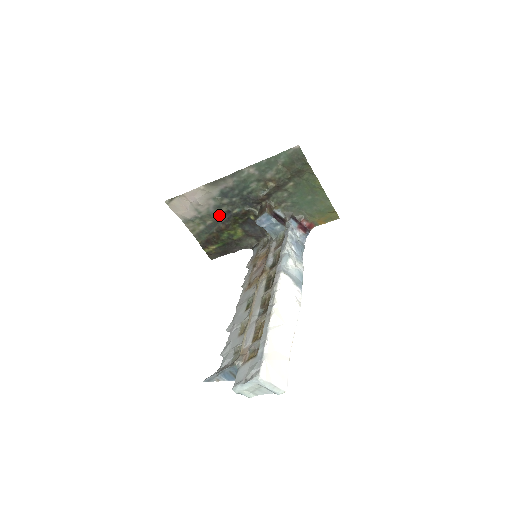
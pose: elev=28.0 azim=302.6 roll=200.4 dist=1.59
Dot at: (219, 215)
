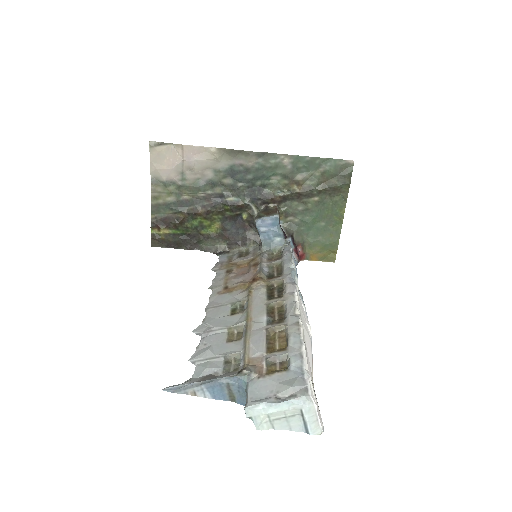
Dot at: (206, 194)
